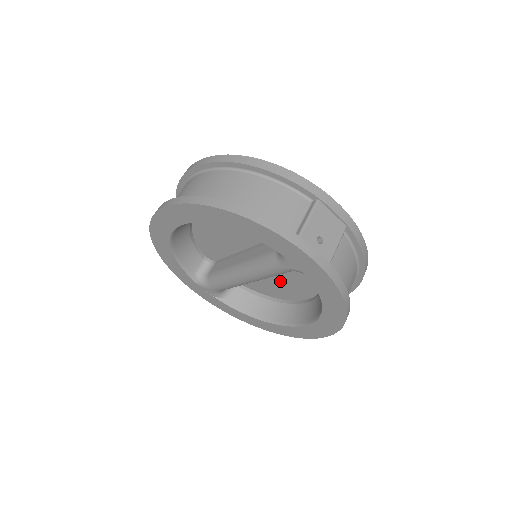
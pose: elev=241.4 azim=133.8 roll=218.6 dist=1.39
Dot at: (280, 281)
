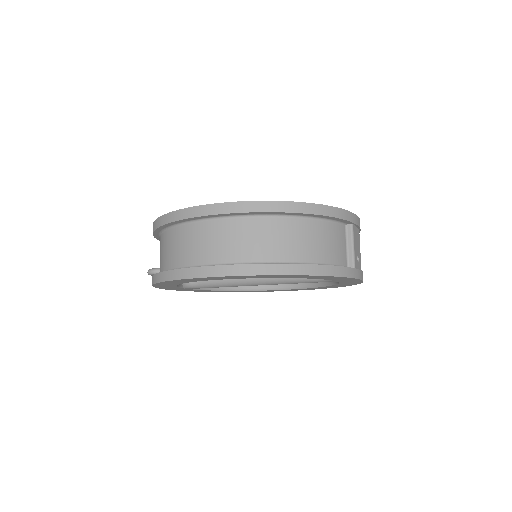
Dot at: occluded
